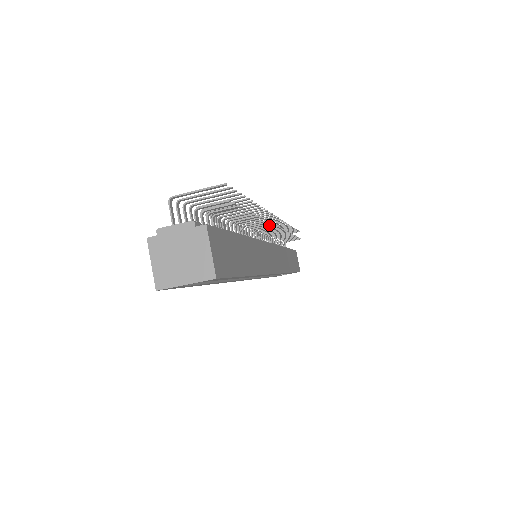
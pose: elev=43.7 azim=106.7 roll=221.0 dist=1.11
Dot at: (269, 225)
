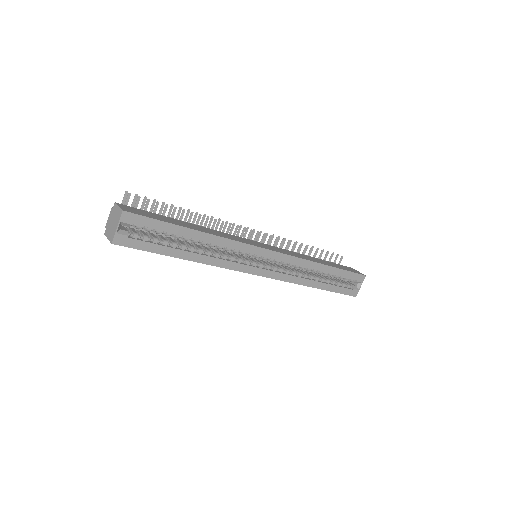
Dot at: (235, 228)
